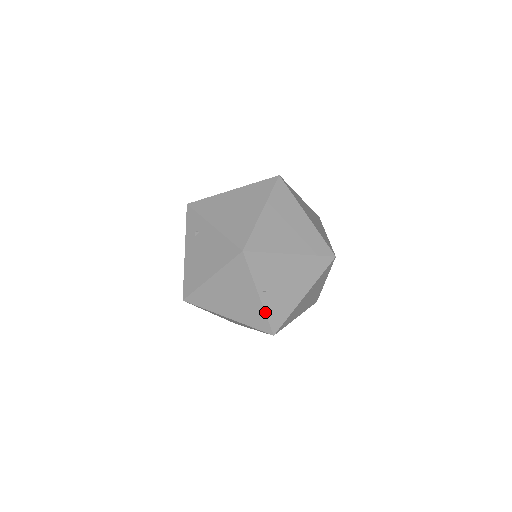
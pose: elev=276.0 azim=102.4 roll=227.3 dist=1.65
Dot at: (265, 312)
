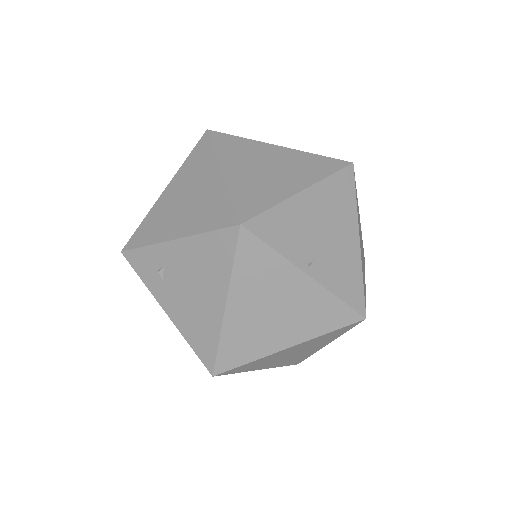
Dot at: (332, 293)
